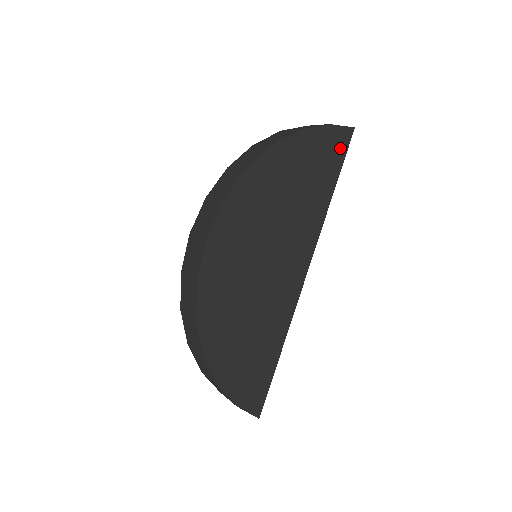
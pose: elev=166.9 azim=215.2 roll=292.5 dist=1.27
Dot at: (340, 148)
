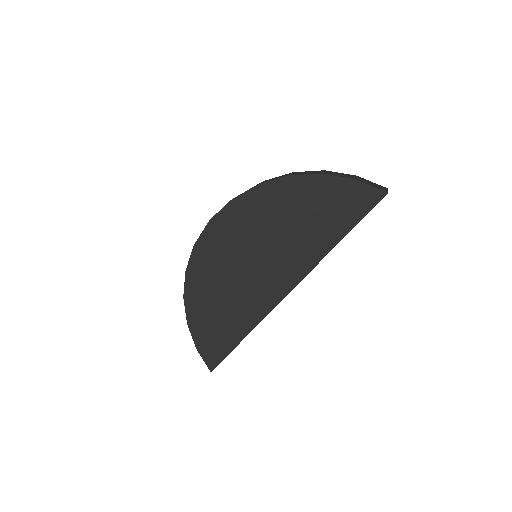
Dot at: (362, 205)
